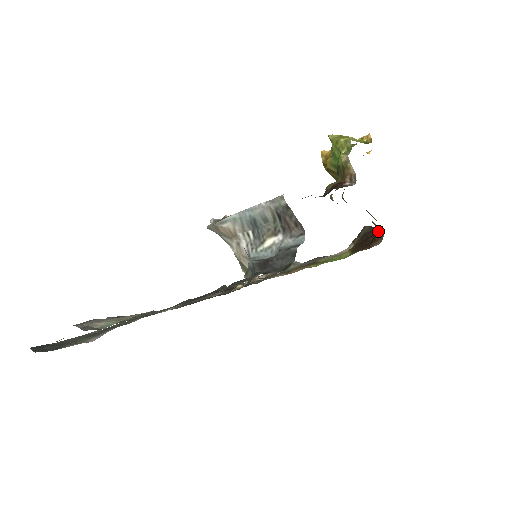
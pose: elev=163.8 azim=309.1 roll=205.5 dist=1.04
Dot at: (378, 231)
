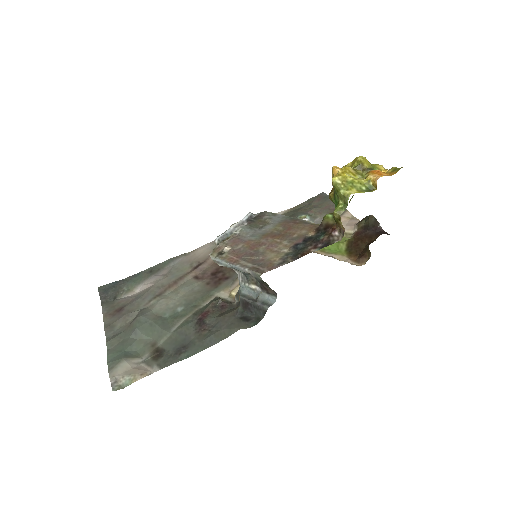
Dot at: (368, 250)
